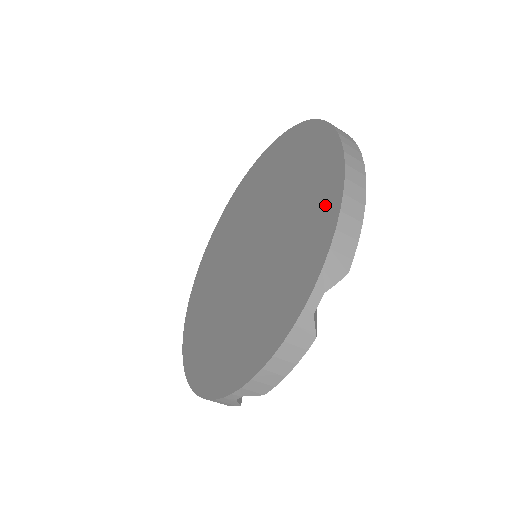
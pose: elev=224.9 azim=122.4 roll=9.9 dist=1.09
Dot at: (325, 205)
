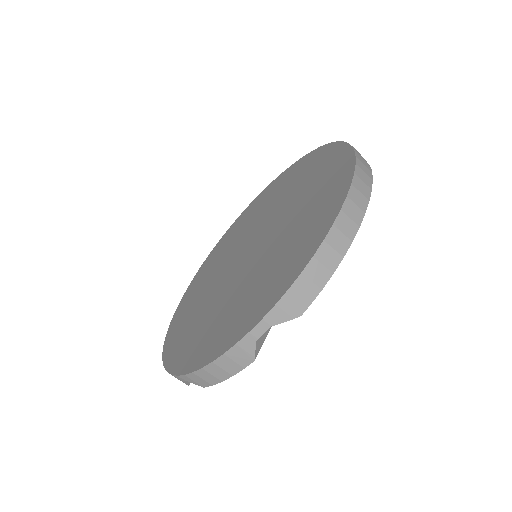
Dot at: (308, 243)
